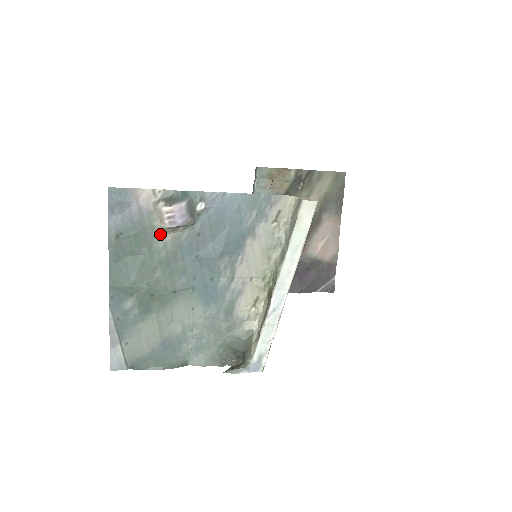
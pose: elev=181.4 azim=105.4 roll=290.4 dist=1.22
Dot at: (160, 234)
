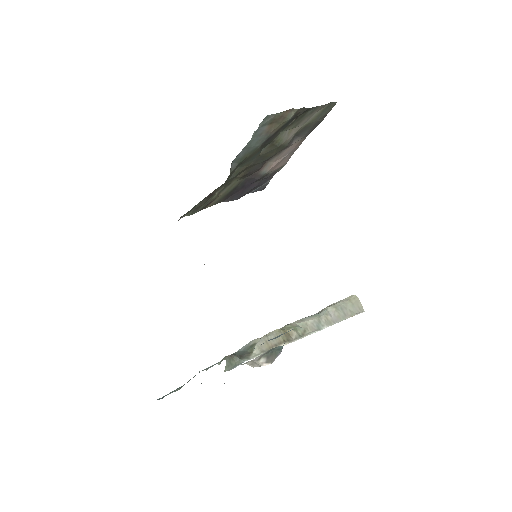
Dot at: occluded
